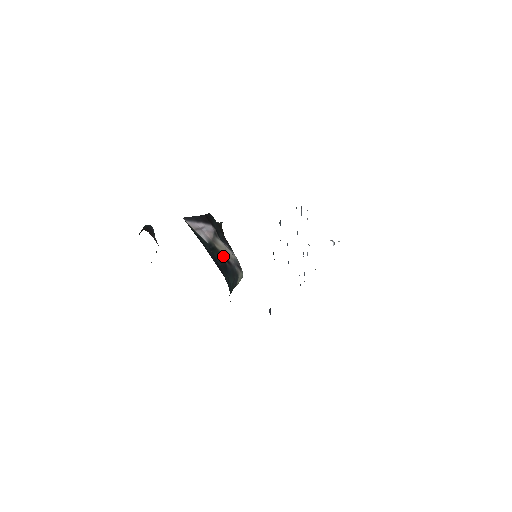
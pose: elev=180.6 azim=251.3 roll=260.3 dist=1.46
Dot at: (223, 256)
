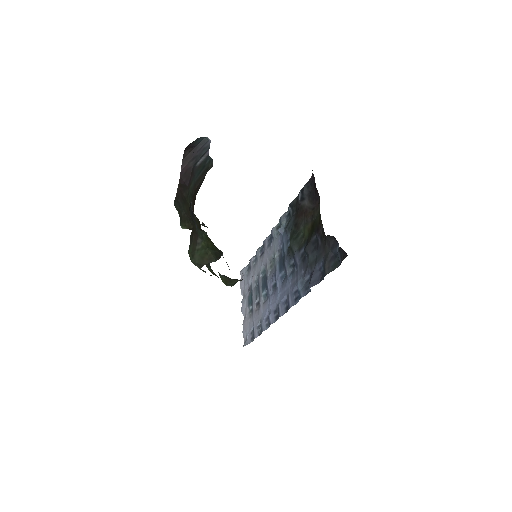
Dot at: occluded
